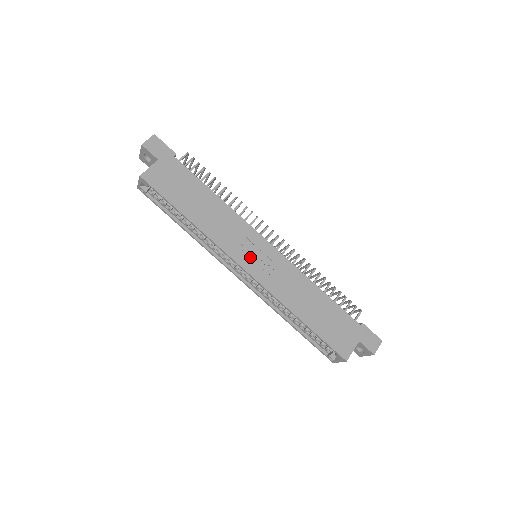
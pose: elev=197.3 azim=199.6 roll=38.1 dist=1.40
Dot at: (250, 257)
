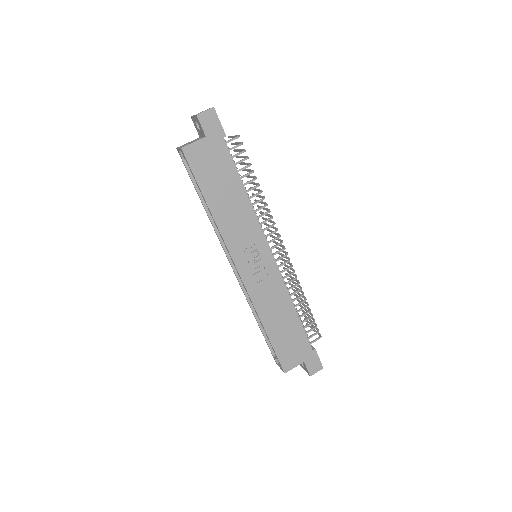
Dot at: (248, 261)
